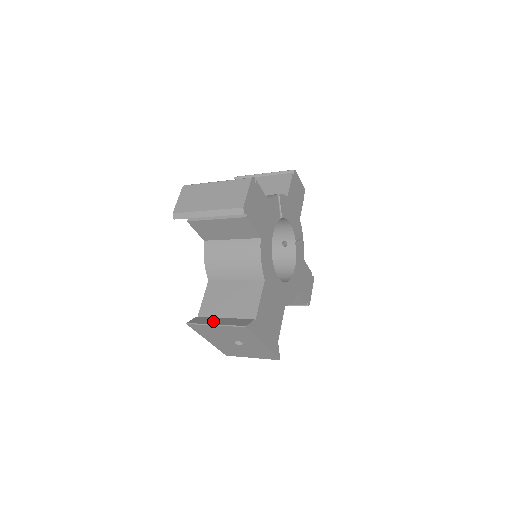
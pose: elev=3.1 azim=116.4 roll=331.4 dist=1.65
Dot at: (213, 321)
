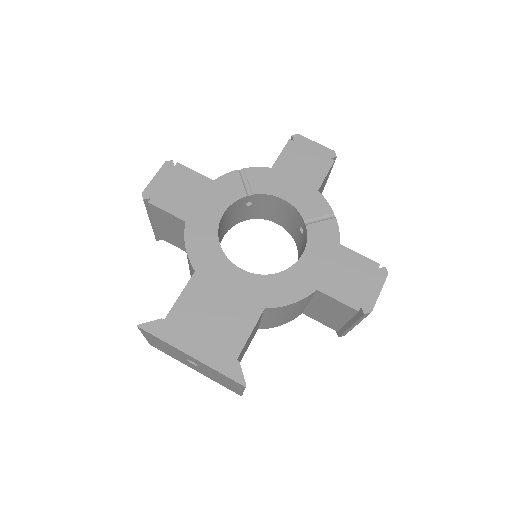
Dot at: occluded
